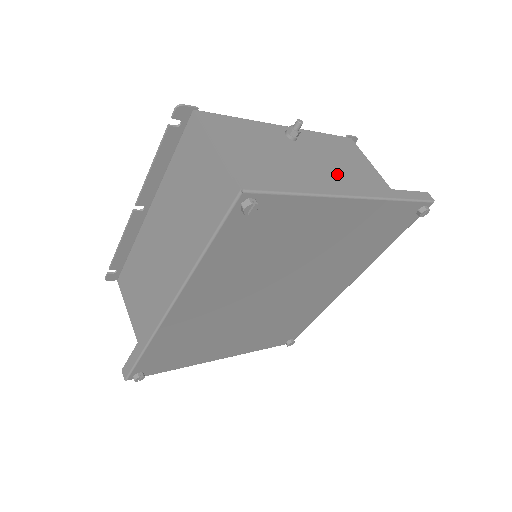
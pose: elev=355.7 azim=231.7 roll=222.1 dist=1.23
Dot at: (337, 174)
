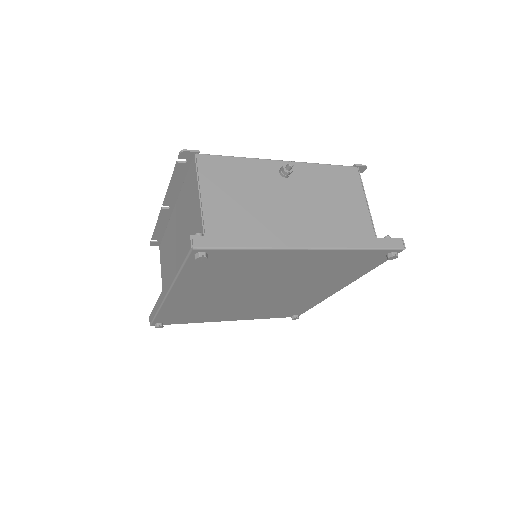
Dot at: (316, 213)
